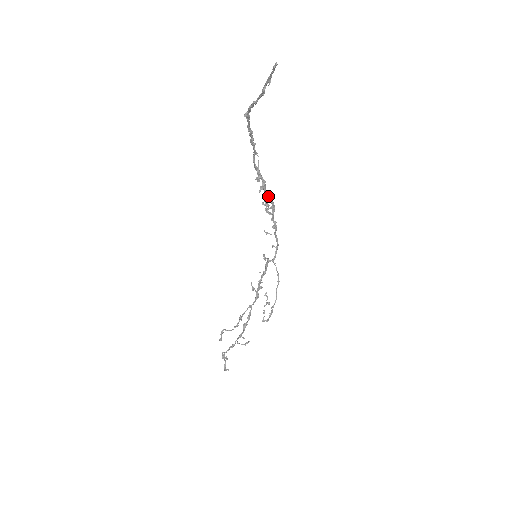
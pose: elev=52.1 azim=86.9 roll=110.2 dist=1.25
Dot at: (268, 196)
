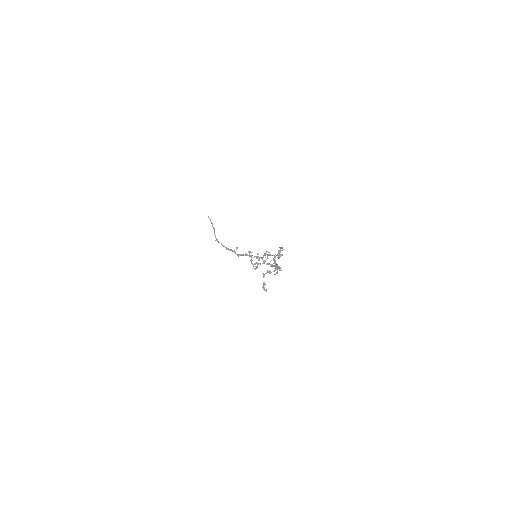
Dot at: (254, 256)
